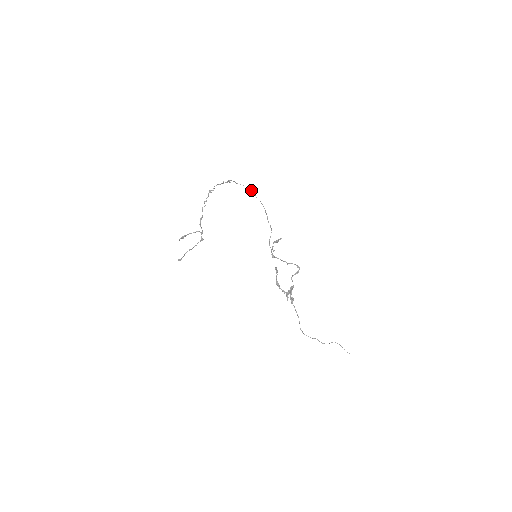
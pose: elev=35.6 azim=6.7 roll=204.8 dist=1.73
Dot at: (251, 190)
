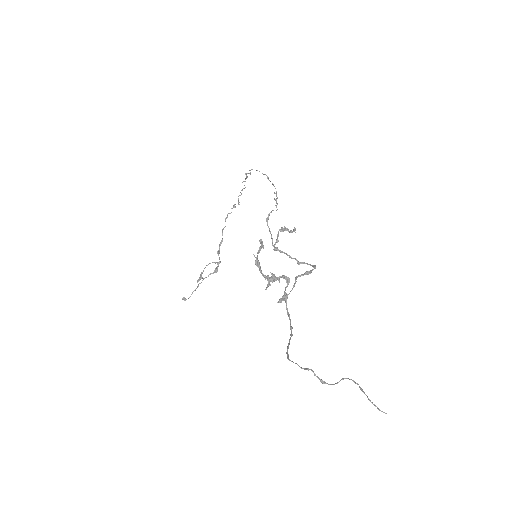
Dot at: (264, 174)
